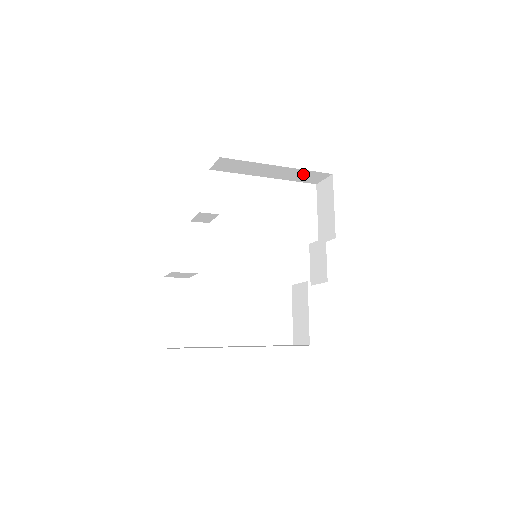
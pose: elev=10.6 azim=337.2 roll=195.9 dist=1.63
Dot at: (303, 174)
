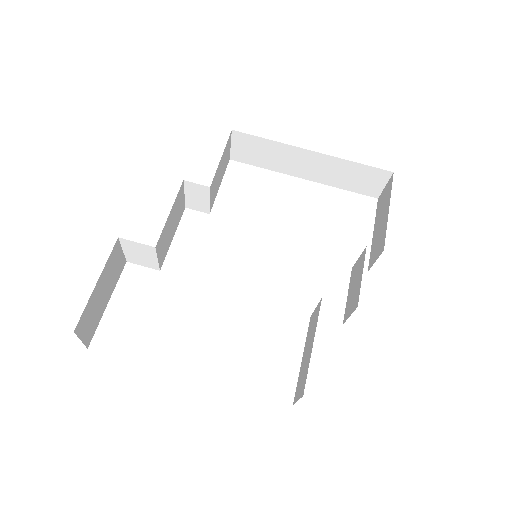
Dot at: (351, 172)
